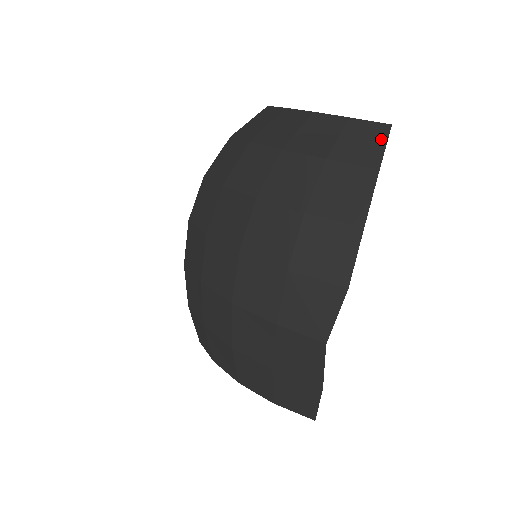
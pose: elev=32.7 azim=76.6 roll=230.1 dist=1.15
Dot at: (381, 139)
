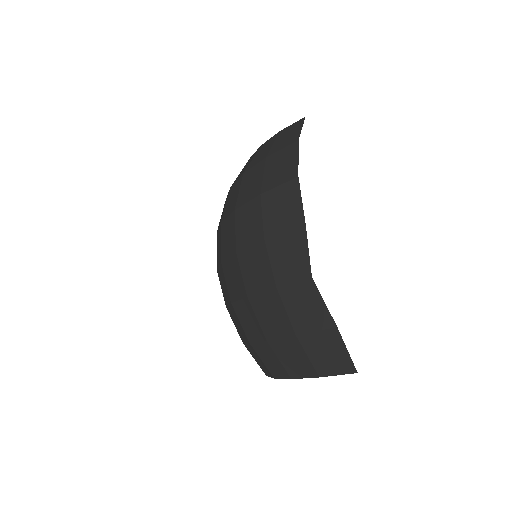
Dot at: (299, 127)
